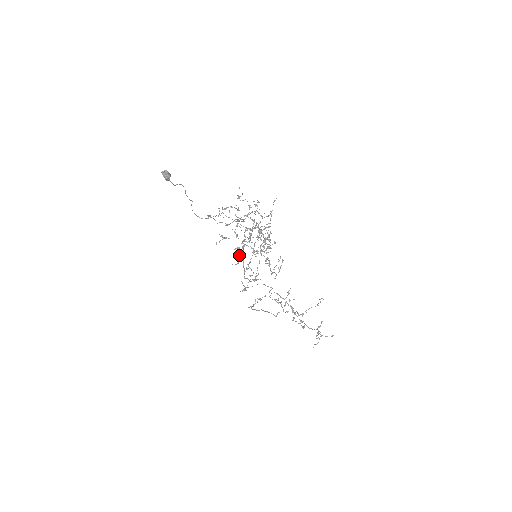
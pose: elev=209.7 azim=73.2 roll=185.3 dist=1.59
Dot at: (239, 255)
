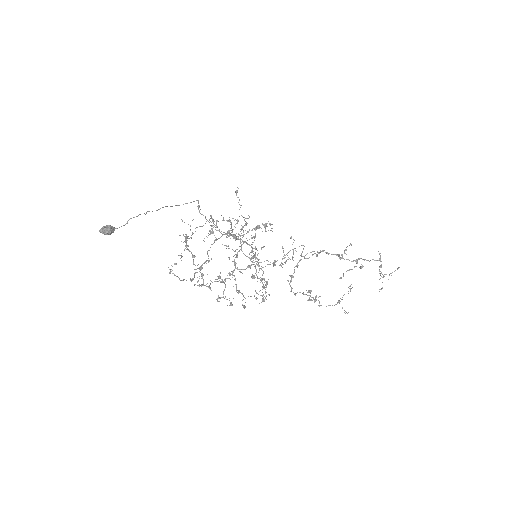
Dot at: (226, 299)
